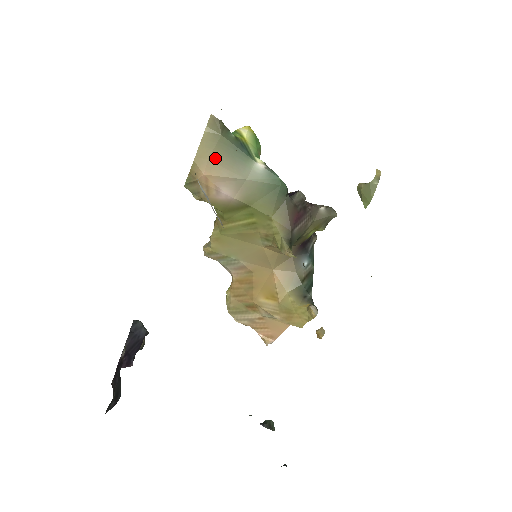
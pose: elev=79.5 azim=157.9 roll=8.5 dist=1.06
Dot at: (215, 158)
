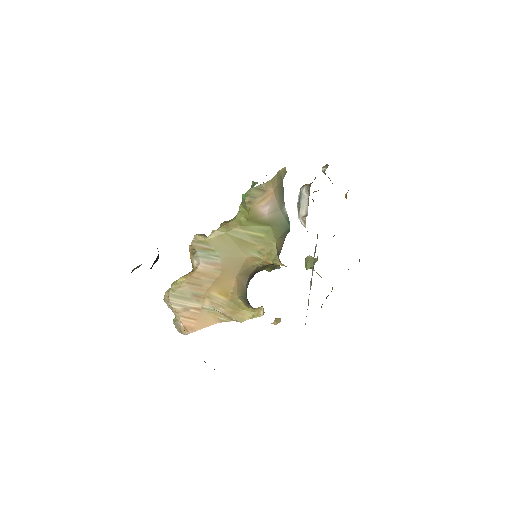
Dot at: (278, 188)
